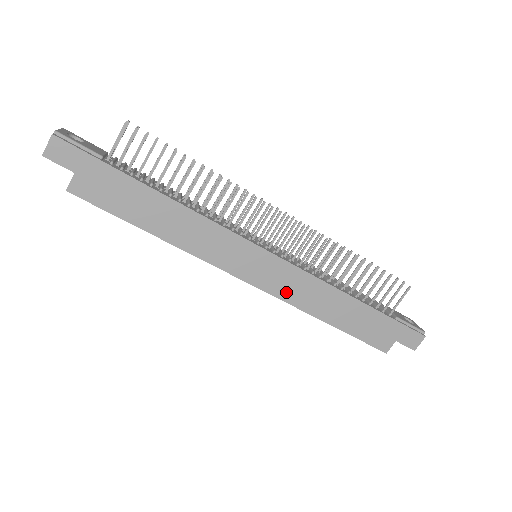
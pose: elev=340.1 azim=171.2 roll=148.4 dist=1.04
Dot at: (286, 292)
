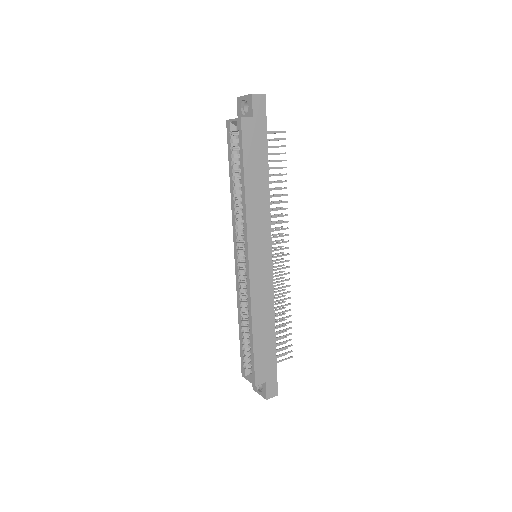
Dot at: (256, 289)
